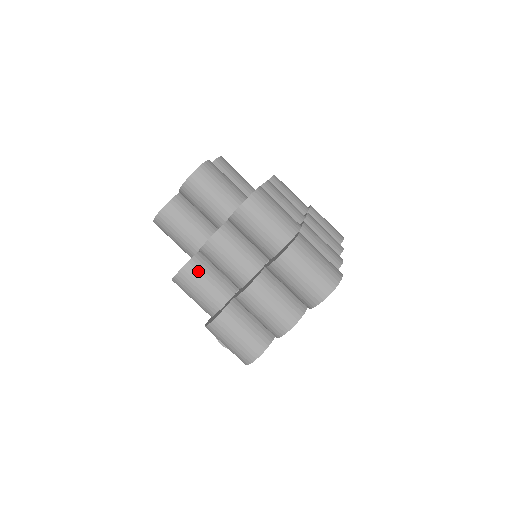
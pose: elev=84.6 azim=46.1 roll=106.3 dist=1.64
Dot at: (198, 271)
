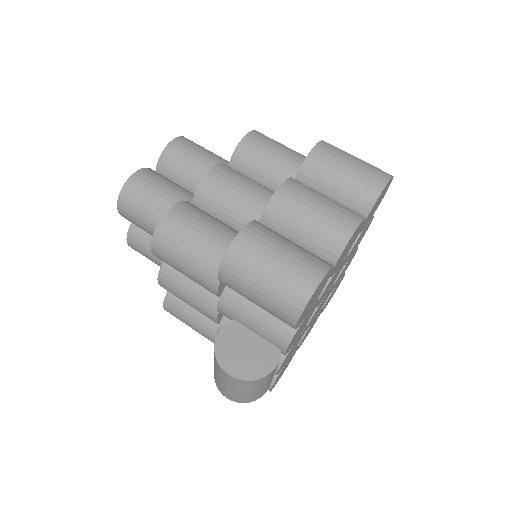
Dot at: (197, 211)
